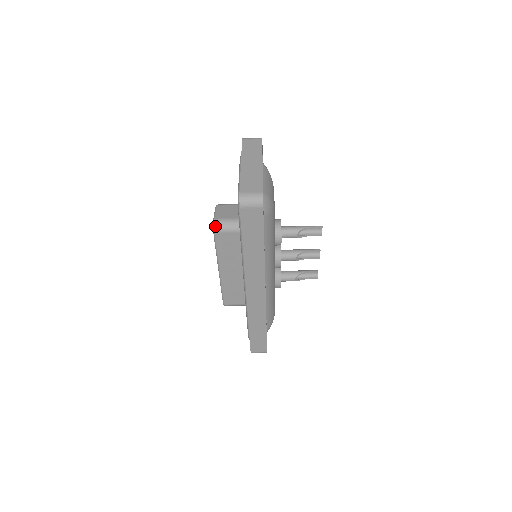
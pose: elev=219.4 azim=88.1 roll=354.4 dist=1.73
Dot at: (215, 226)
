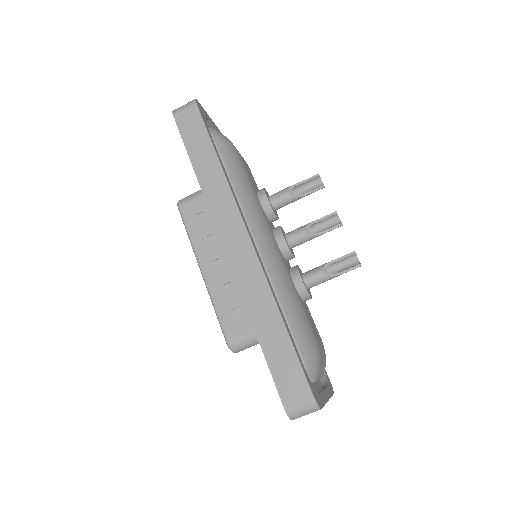
Dot at: (179, 201)
